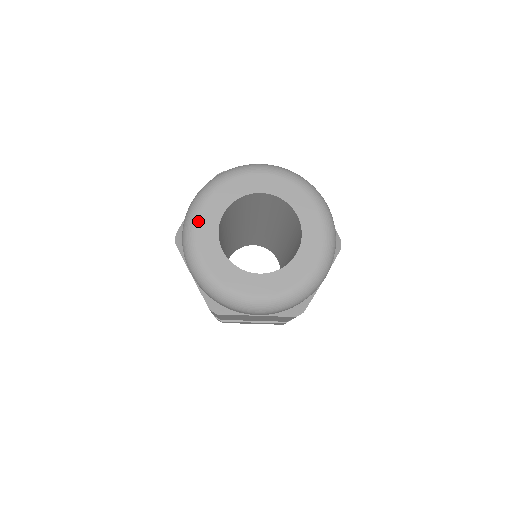
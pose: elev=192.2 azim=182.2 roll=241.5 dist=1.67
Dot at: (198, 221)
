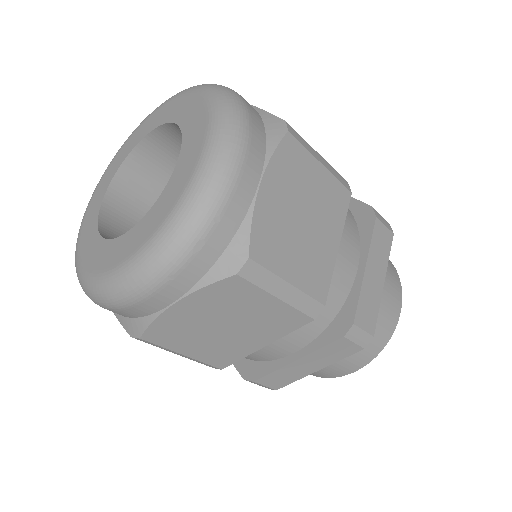
Dot at: (123, 145)
